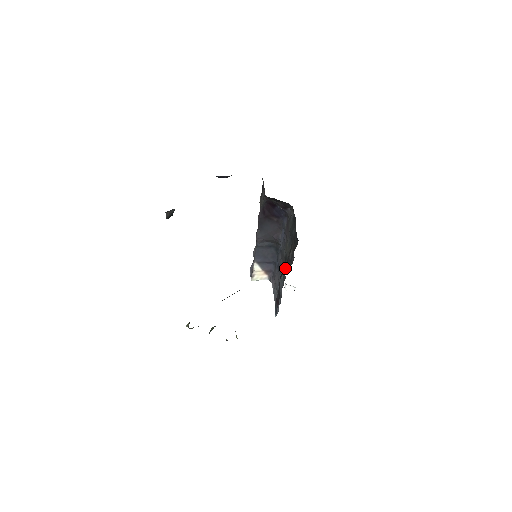
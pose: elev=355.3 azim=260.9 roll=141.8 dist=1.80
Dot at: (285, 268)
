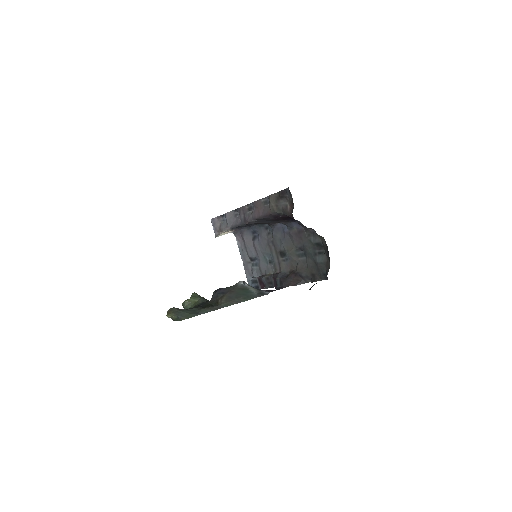
Dot at: (293, 279)
